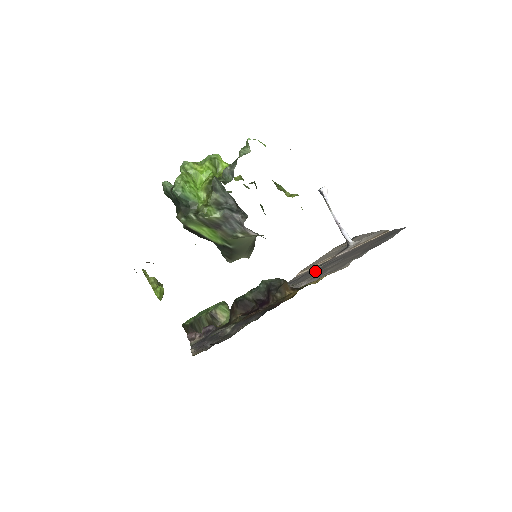
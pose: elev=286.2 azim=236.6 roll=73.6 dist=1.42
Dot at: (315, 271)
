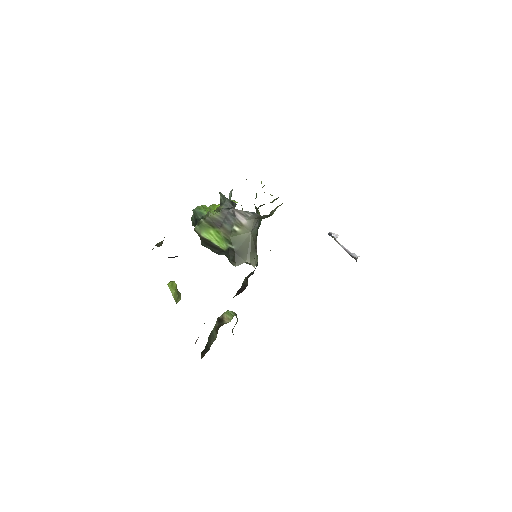
Dot at: occluded
